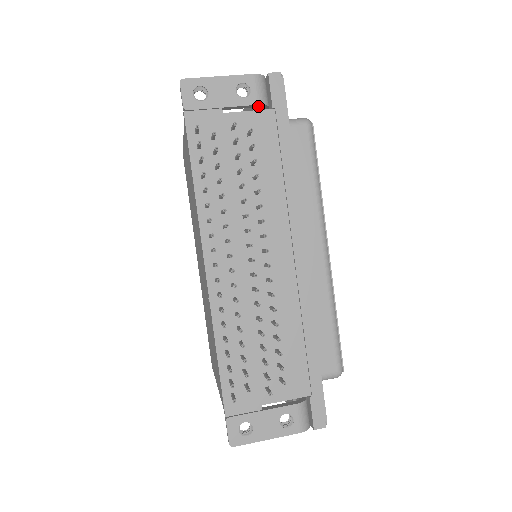
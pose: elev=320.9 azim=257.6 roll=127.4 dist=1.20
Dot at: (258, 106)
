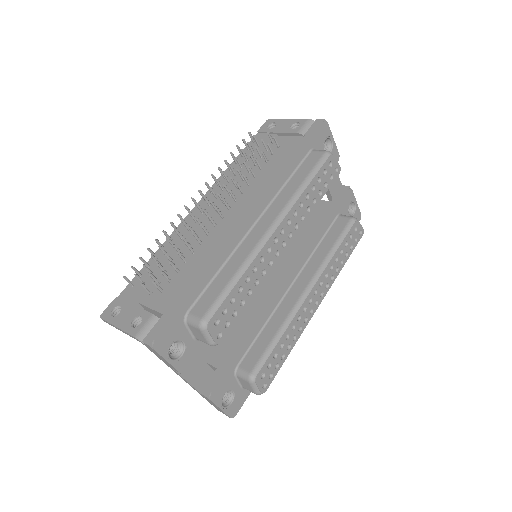
Dot at: (299, 136)
